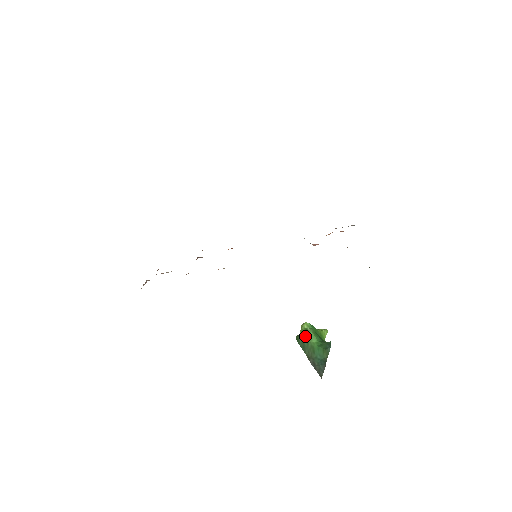
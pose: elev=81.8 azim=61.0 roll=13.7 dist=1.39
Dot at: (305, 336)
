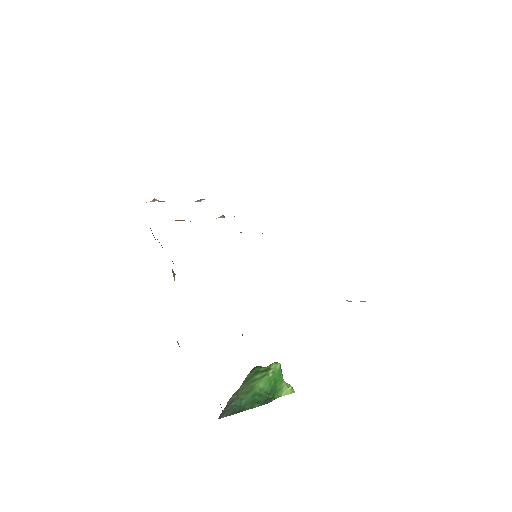
Dot at: (260, 373)
